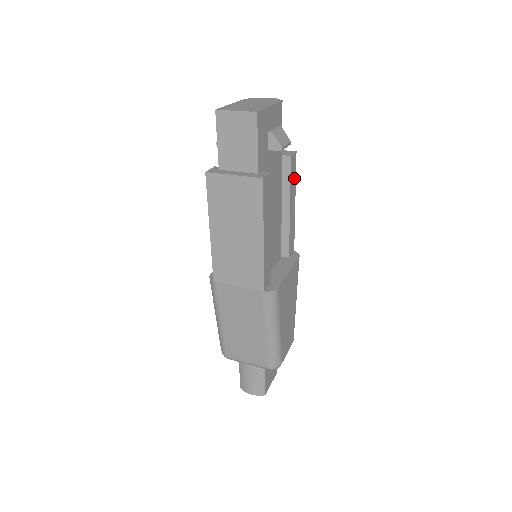
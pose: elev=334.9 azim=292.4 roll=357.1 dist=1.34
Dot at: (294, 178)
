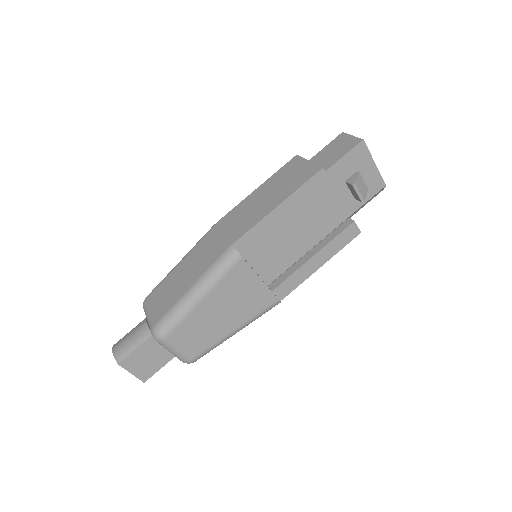
Dot at: (340, 246)
